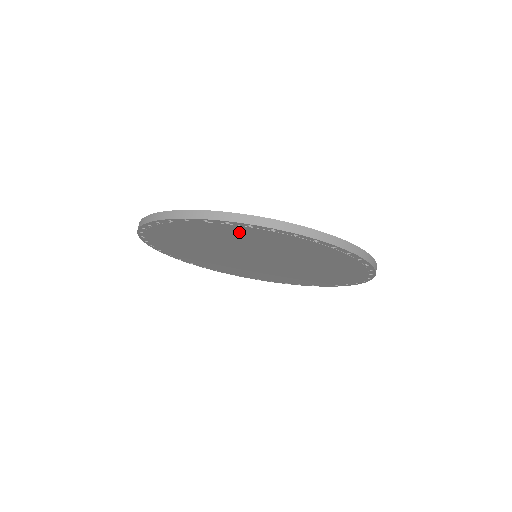
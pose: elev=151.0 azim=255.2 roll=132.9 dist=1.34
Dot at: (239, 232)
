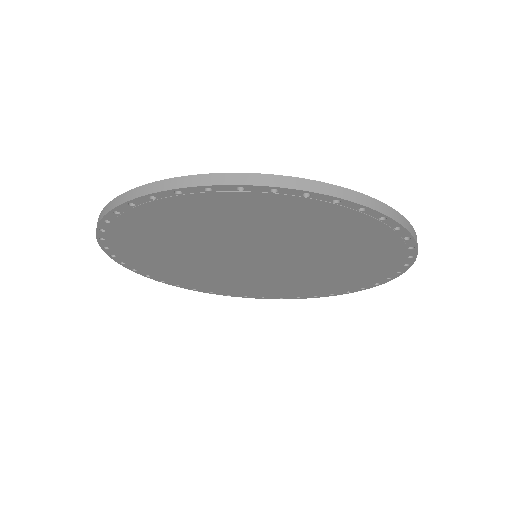
Dot at: (151, 222)
